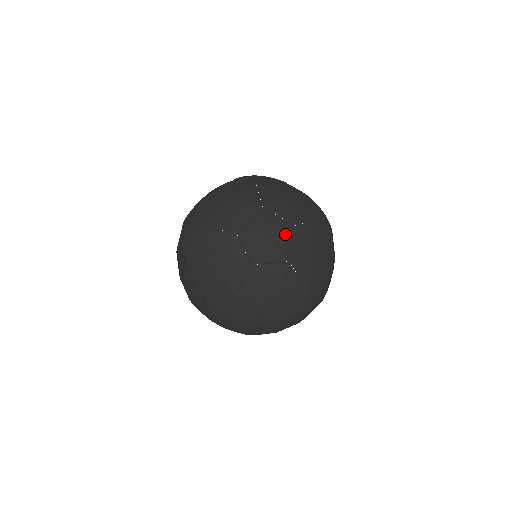
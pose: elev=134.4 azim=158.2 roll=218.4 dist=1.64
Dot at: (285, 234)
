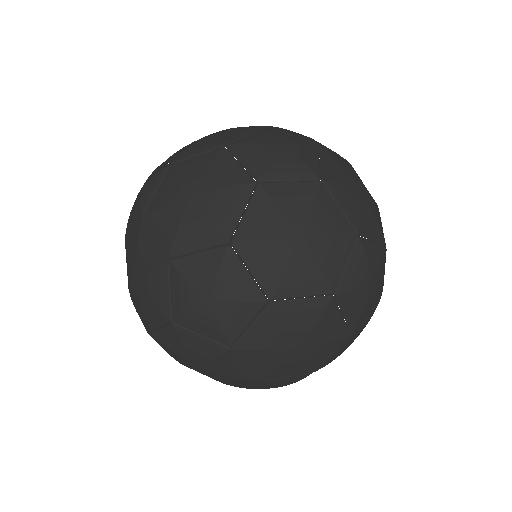
Dot at: (241, 309)
